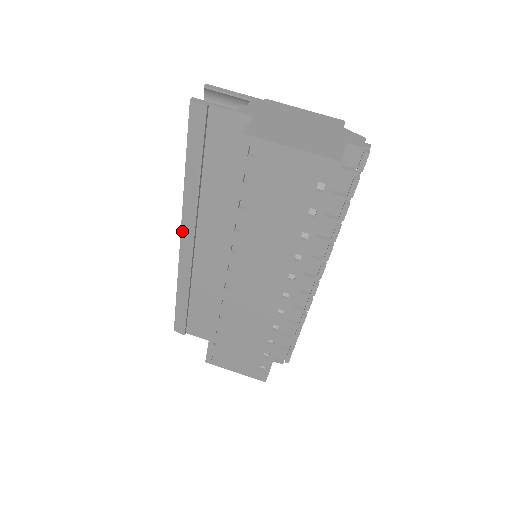
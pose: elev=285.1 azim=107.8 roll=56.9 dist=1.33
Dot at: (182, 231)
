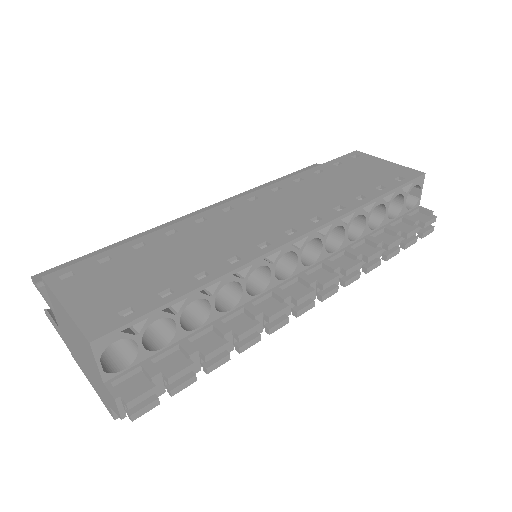
Dot at: (214, 205)
